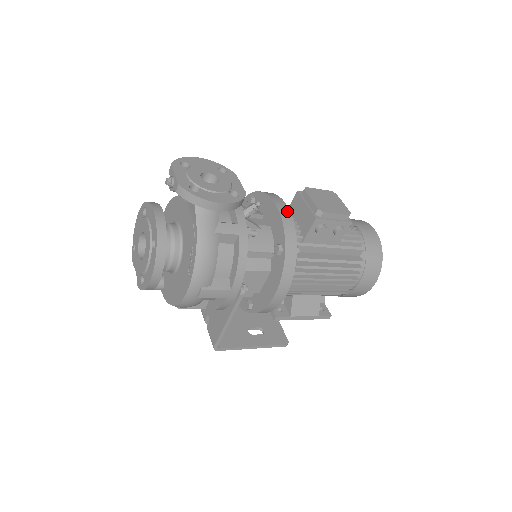
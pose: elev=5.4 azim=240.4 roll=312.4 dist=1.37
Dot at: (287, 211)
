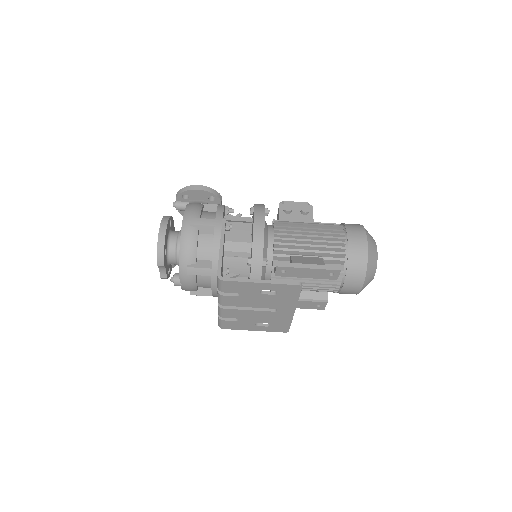
Dot at: occluded
